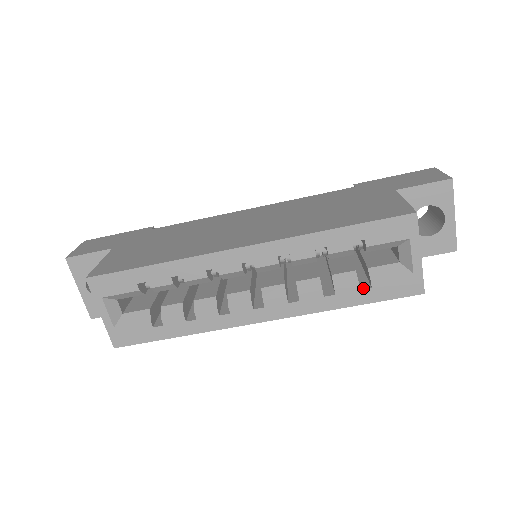
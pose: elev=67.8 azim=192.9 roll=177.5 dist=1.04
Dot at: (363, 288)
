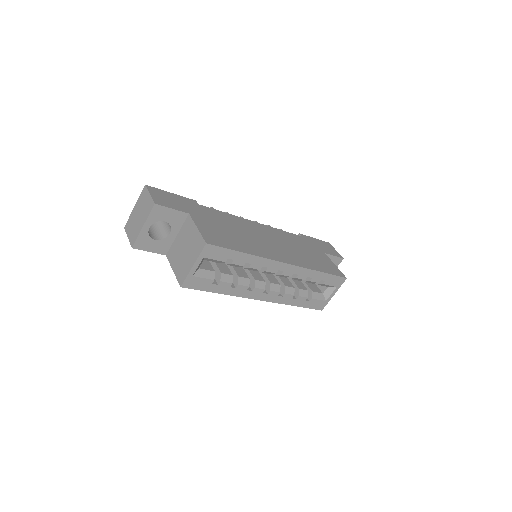
Dot at: (306, 300)
